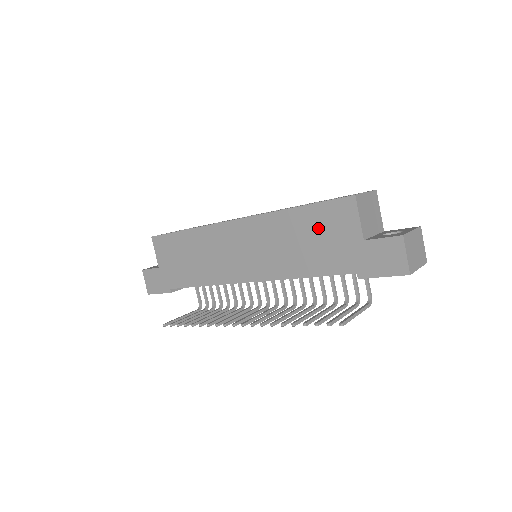
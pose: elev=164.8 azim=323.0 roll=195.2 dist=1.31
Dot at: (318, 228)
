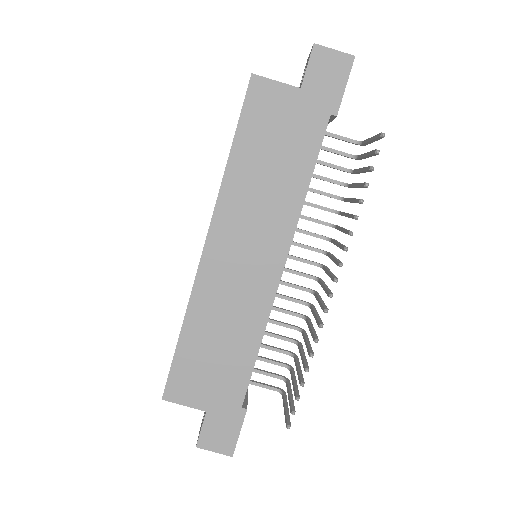
Dot at: (265, 135)
